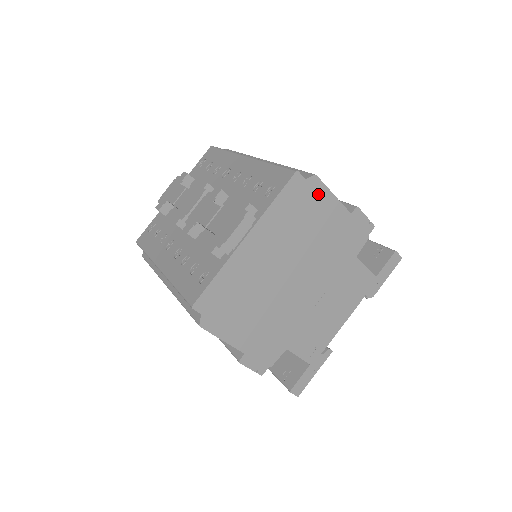
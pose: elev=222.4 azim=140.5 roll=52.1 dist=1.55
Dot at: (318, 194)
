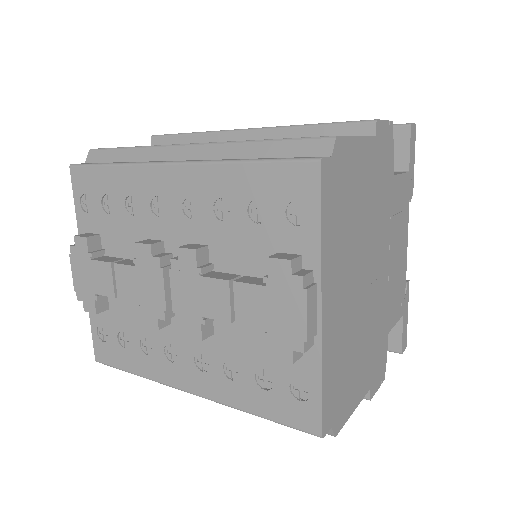
Dot at: (347, 157)
